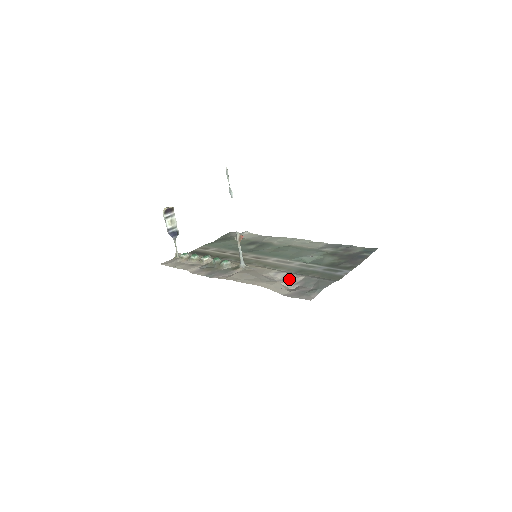
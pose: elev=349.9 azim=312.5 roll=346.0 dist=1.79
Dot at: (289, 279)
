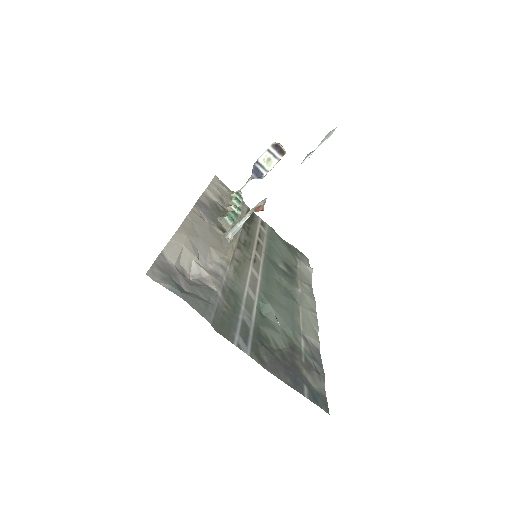
Dot at: (208, 273)
